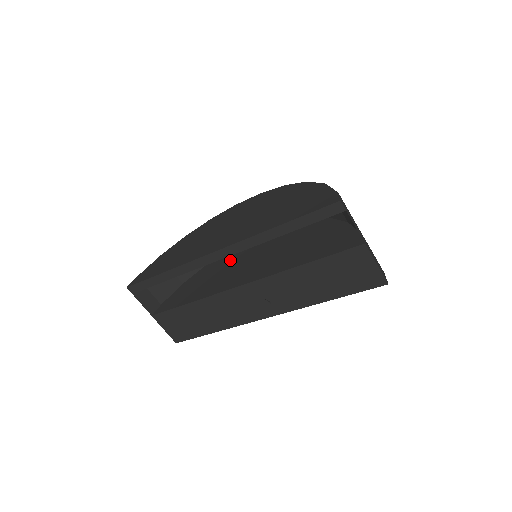
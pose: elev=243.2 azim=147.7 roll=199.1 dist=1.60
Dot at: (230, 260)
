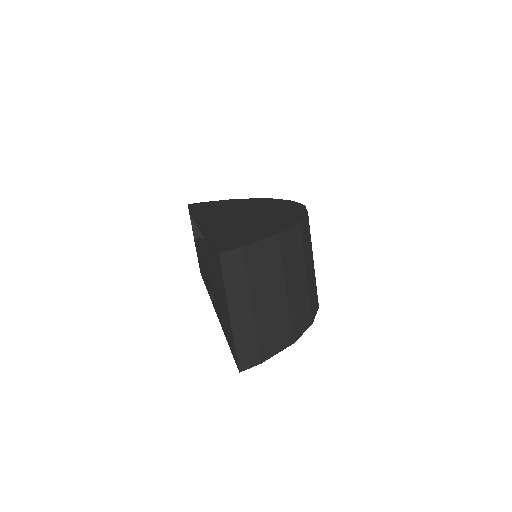
Dot at: occluded
